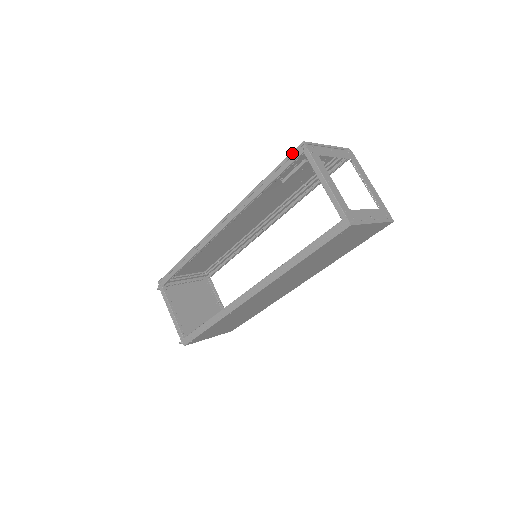
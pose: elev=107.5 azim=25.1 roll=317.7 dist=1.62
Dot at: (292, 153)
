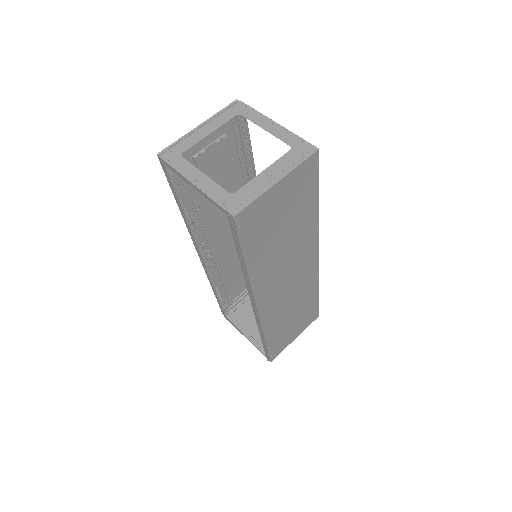
Dot at: (163, 170)
